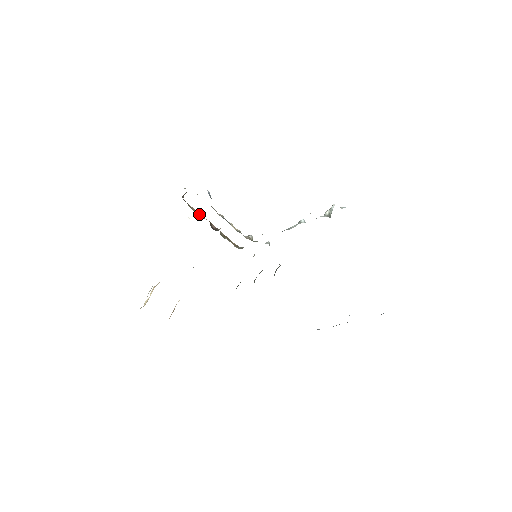
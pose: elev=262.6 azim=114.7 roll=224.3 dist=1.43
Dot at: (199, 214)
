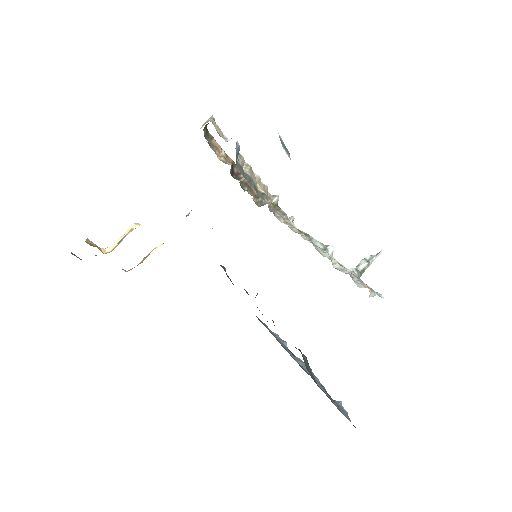
Dot at: (221, 153)
